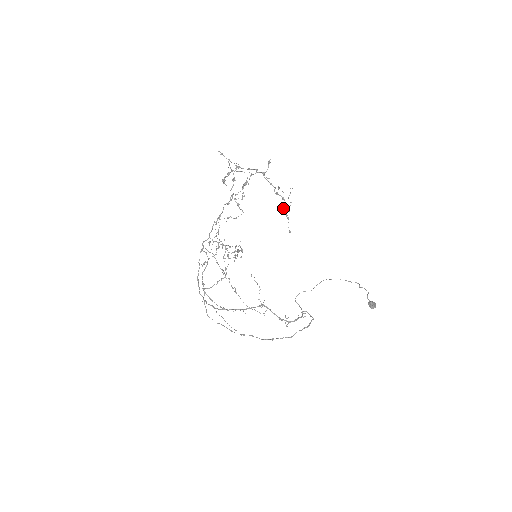
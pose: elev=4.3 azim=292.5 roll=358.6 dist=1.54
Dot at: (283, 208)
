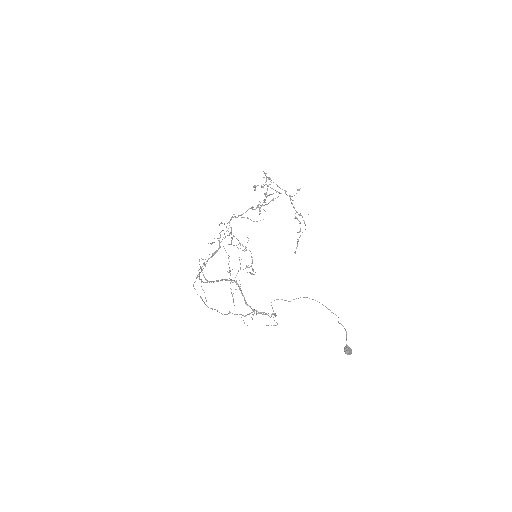
Dot at: occluded
